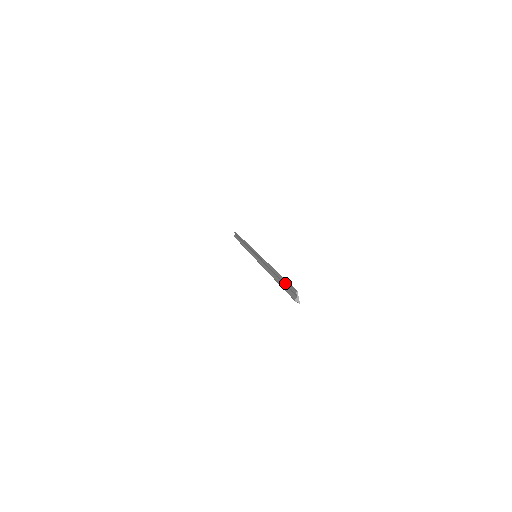
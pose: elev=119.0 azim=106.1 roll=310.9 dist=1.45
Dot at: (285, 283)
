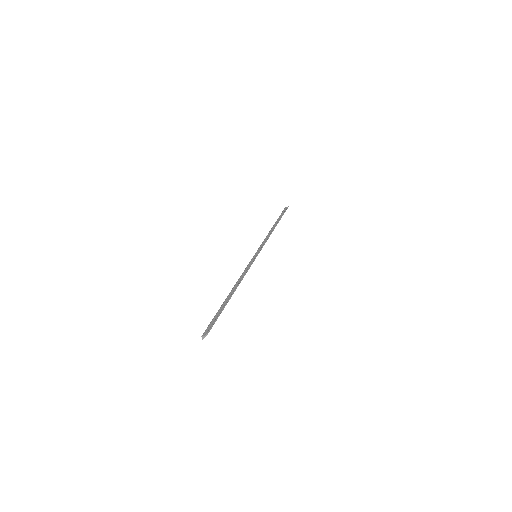
Dot at: (219, 314)
